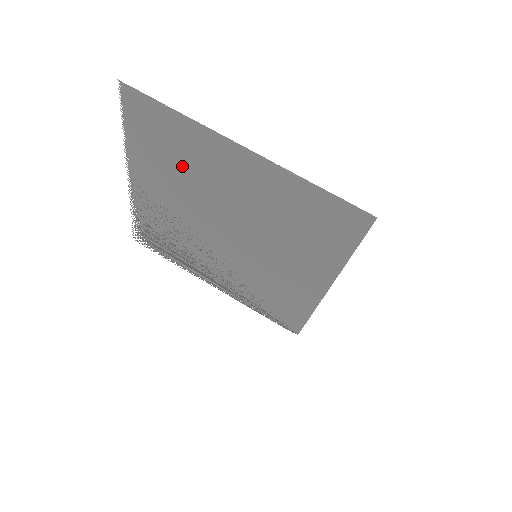
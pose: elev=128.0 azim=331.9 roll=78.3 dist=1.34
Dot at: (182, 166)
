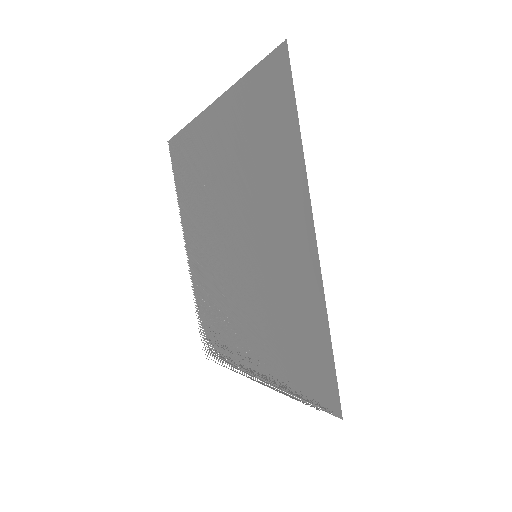
Dot at: occluded
